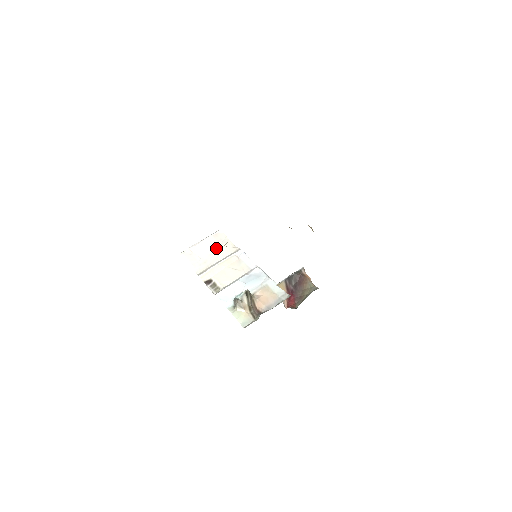
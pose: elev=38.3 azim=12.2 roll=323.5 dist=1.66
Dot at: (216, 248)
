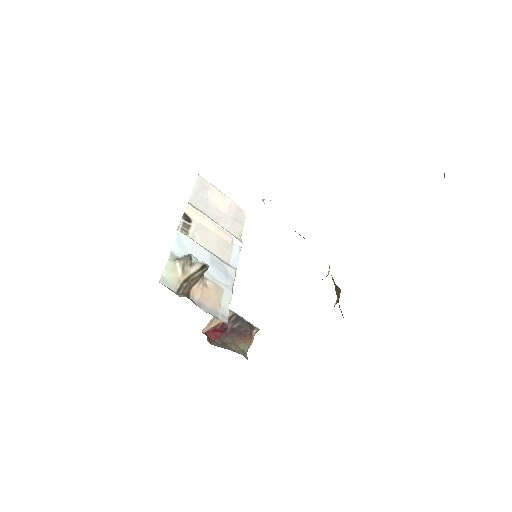
Dot at: (227, 214)
